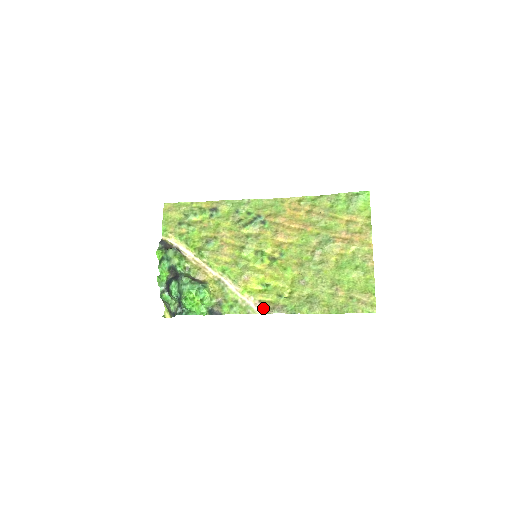
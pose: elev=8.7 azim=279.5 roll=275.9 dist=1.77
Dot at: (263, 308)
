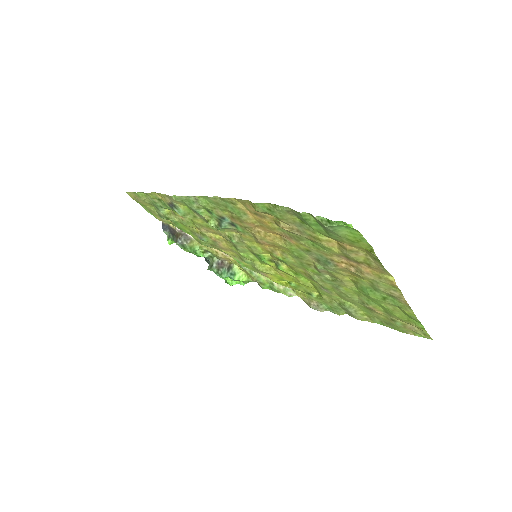
Dot at: occluded
